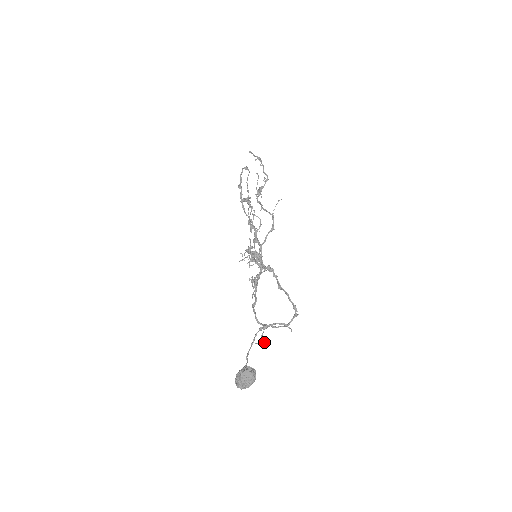
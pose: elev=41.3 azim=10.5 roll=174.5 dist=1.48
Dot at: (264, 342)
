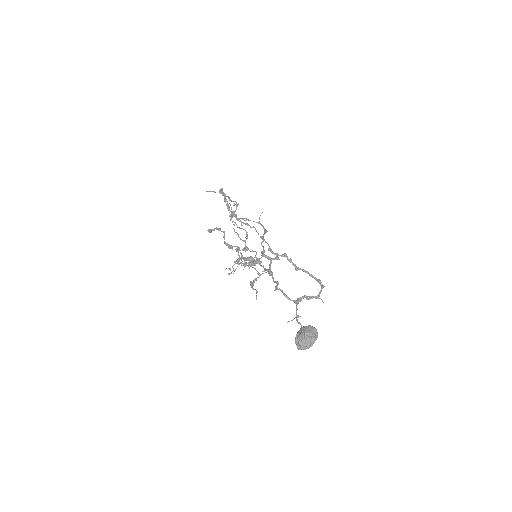
Dot at: (300, 316)
